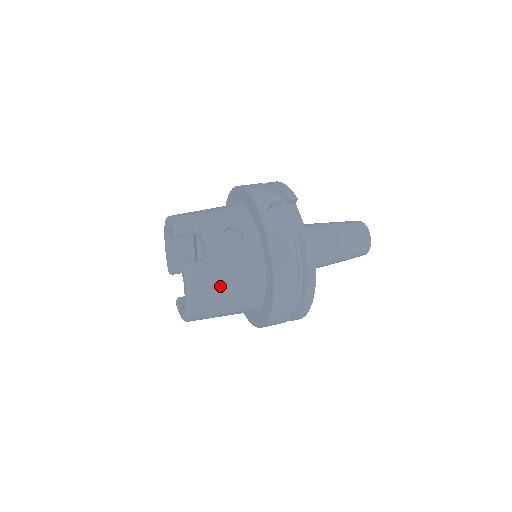
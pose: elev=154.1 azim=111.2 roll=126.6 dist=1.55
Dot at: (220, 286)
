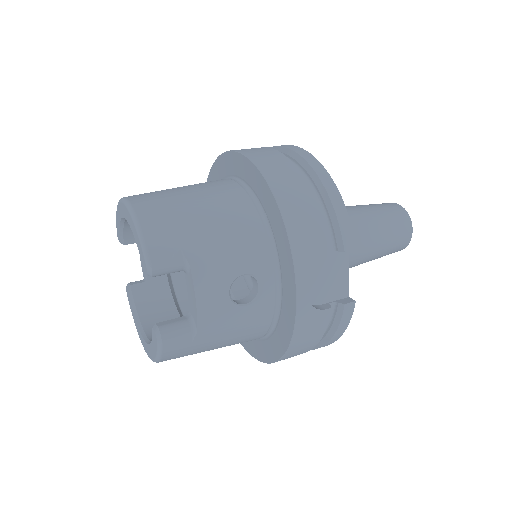
Dot at: (205, 349)
